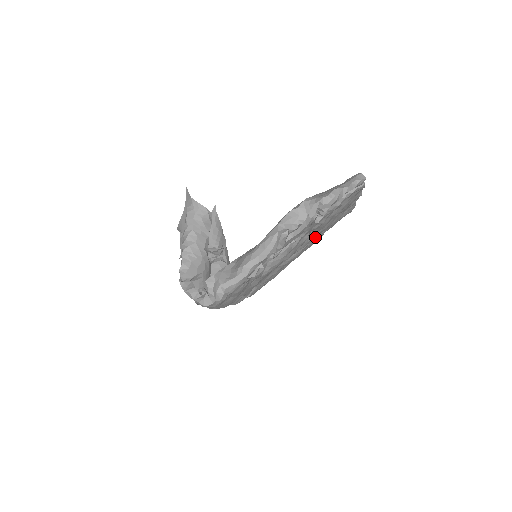
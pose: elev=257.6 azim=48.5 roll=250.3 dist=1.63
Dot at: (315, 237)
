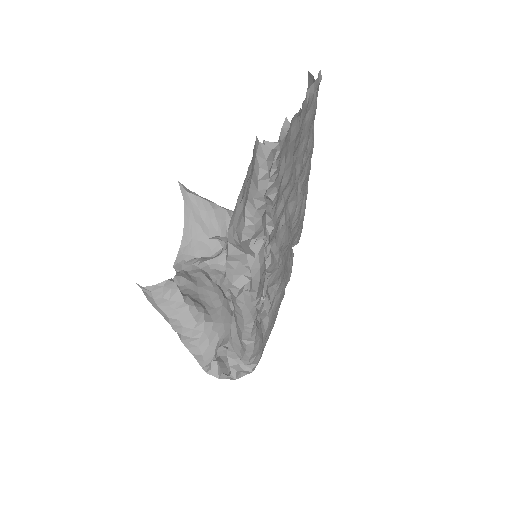
Dot at: (301, 173)
